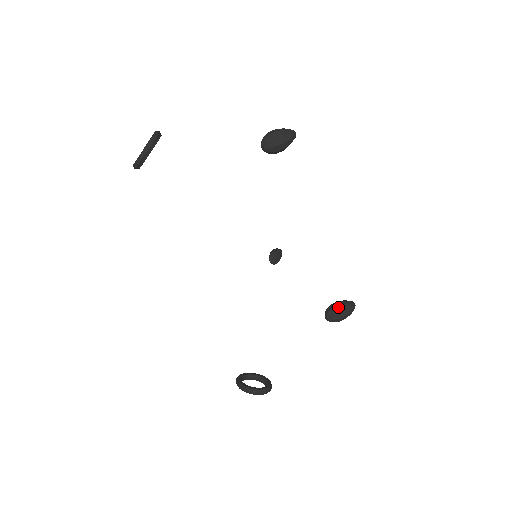
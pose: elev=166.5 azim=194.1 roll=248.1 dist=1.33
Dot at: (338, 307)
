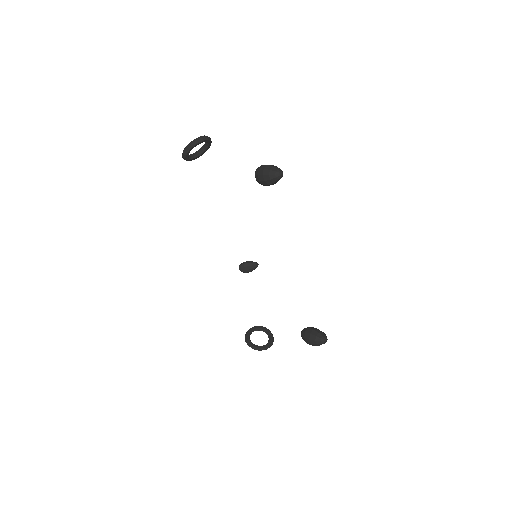
Dot at: (307, 333)
